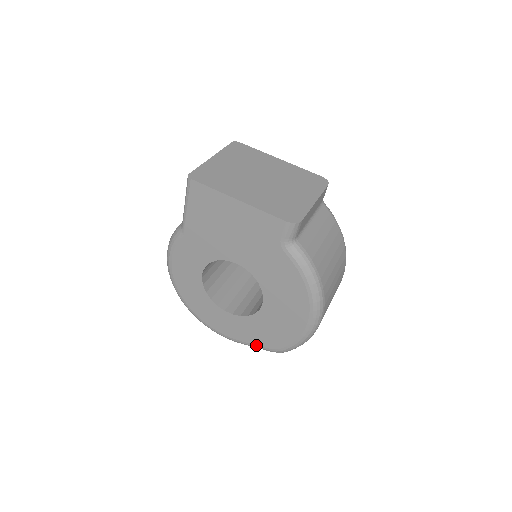
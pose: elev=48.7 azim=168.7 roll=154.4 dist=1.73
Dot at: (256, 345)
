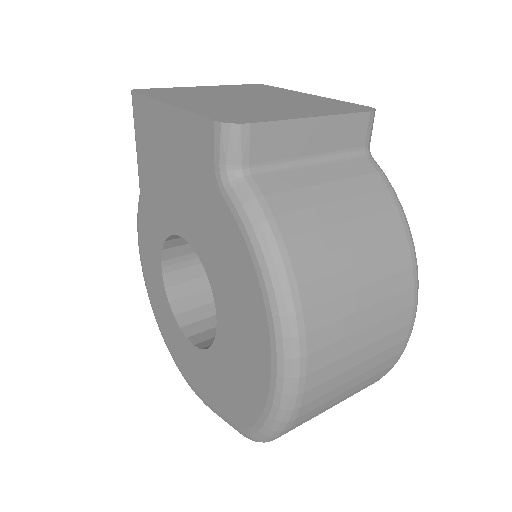
Dot at: (223, 415)
